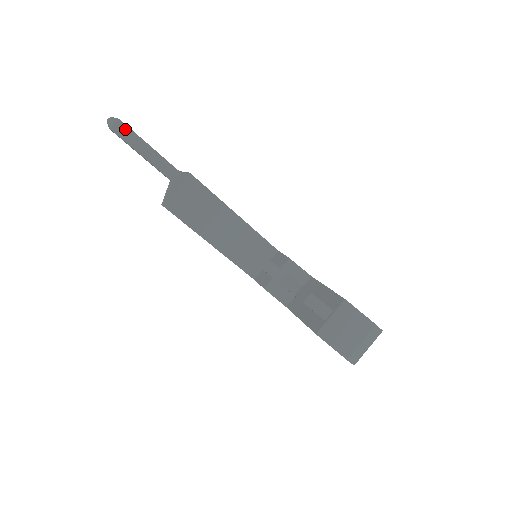
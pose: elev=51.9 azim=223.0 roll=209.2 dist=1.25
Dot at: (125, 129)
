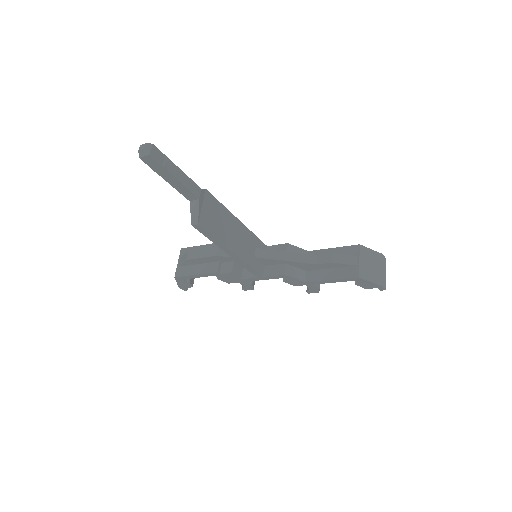
Dot at: (159, 153)
